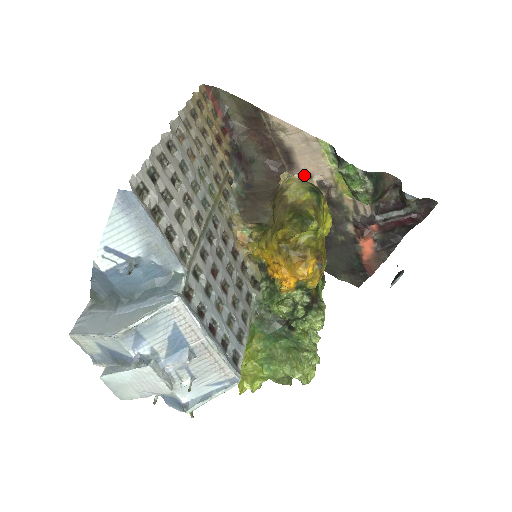
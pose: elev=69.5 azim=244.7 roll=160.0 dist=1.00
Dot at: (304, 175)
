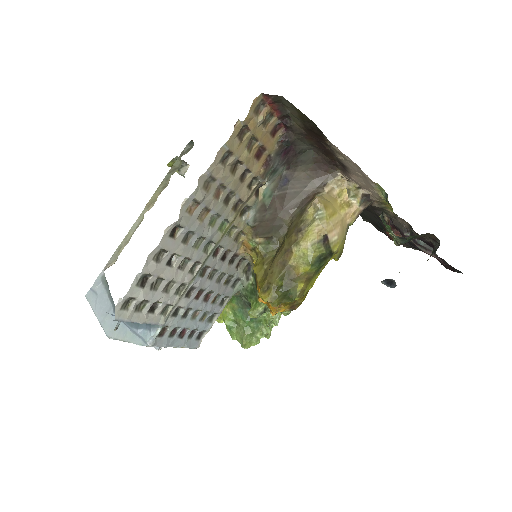
Dot at: (353, 183)
